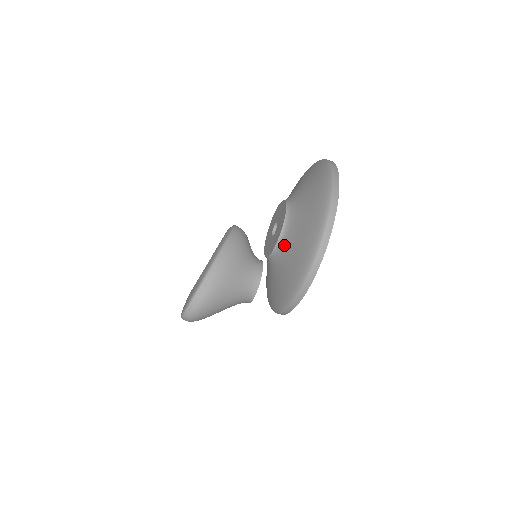
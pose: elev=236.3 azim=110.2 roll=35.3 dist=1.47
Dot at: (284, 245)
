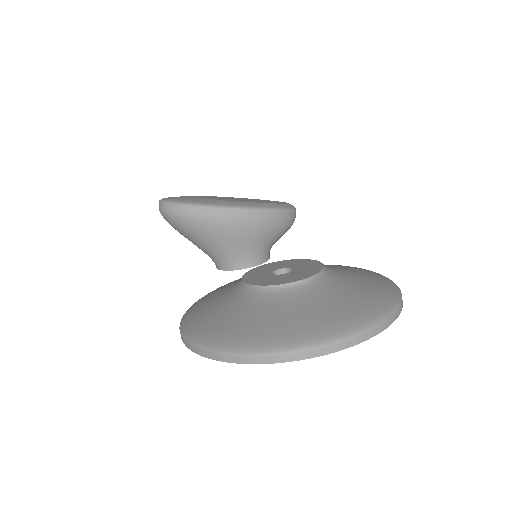
Dot at: (257, 297)
